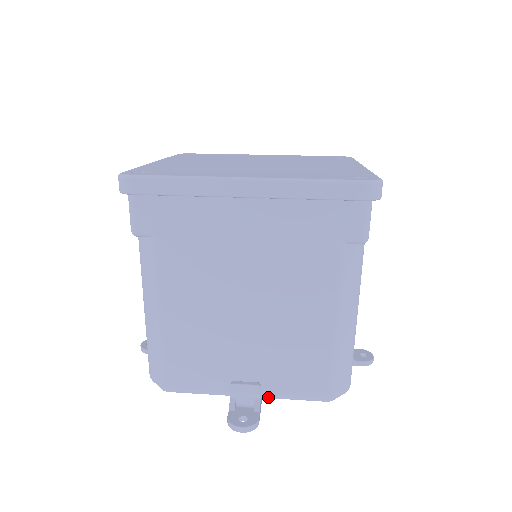
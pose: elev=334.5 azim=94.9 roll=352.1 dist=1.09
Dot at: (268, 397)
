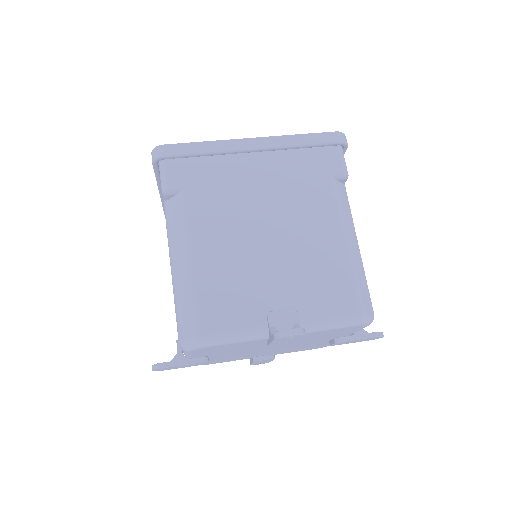
Dot at: (304, 327)
